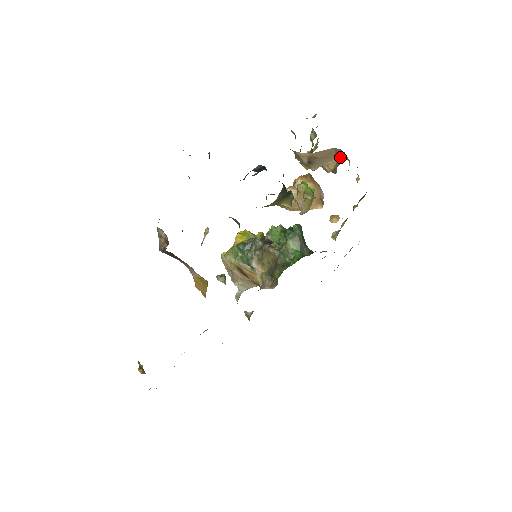
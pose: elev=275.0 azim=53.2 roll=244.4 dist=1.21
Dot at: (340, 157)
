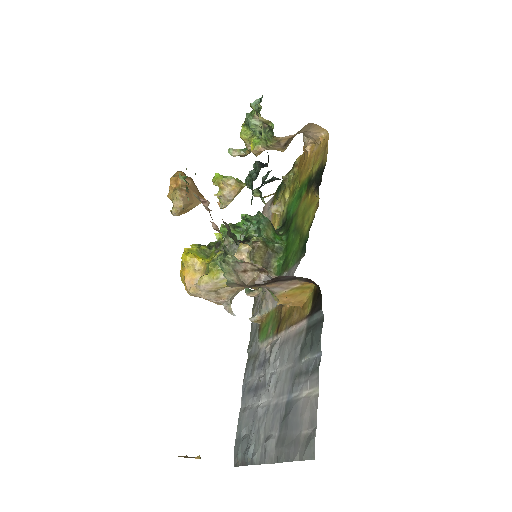
Dot at: (300, 132)
